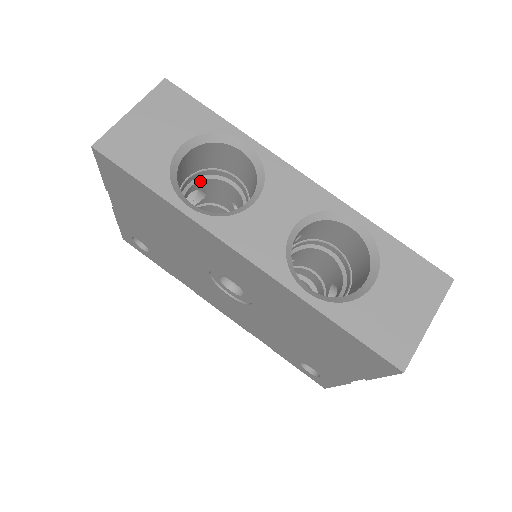
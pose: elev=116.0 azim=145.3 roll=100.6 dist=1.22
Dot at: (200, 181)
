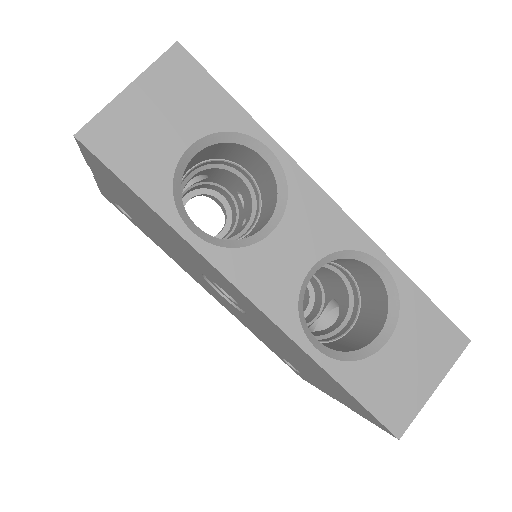
Dot at: (204, 169)
